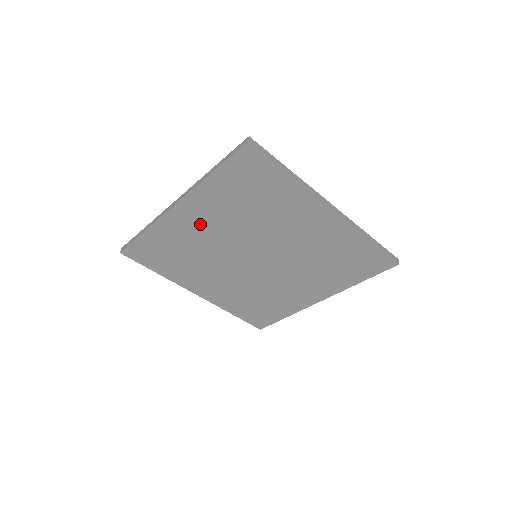
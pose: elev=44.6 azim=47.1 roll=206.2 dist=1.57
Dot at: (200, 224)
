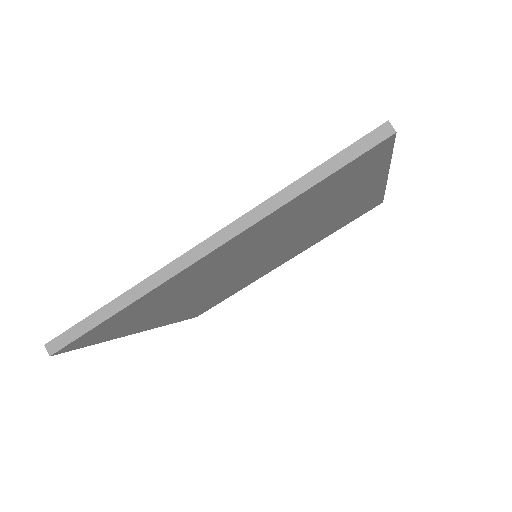
Dot at: (224, 259)
